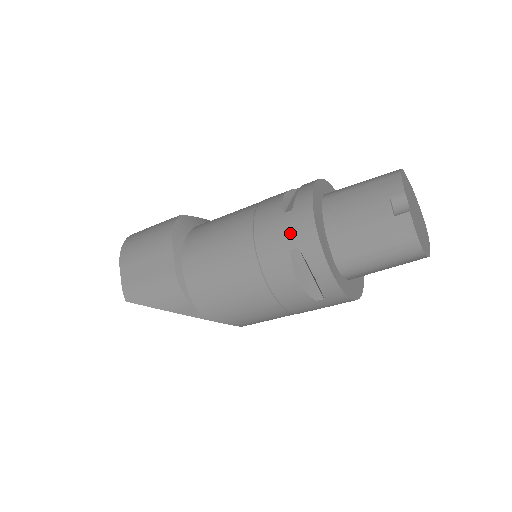
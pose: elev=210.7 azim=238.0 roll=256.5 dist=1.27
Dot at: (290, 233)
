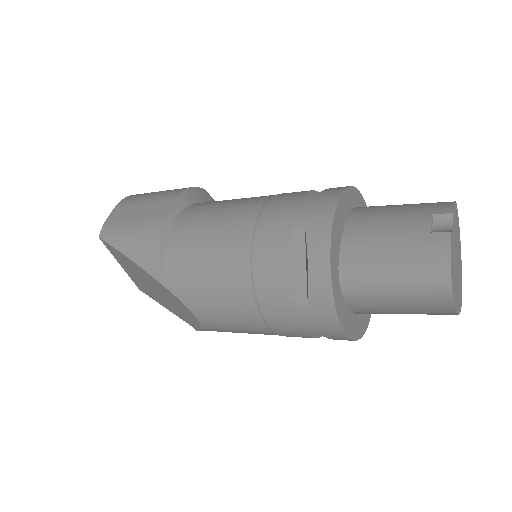
Dot at: (303, 211)
